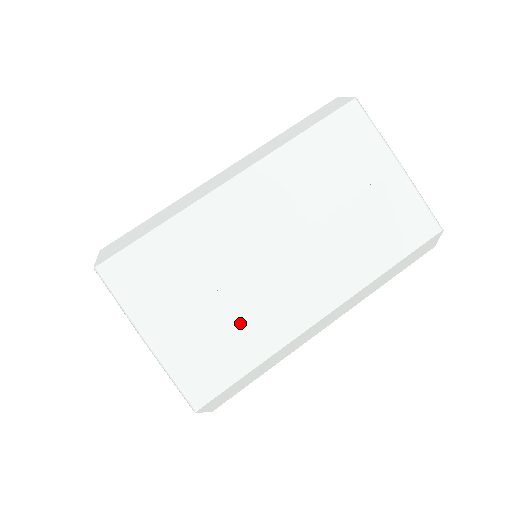
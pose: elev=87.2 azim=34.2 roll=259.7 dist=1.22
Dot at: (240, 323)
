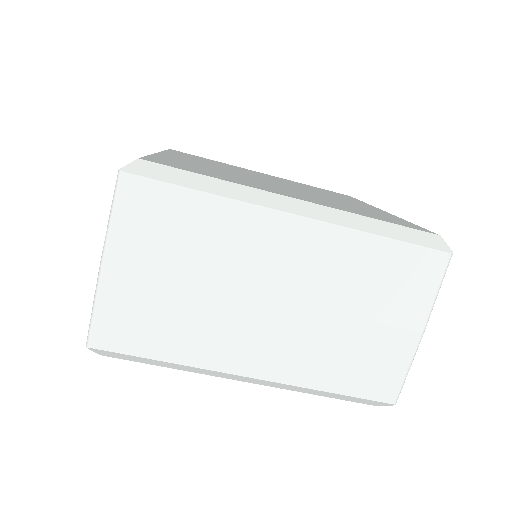
Dot at: (185, 321)
